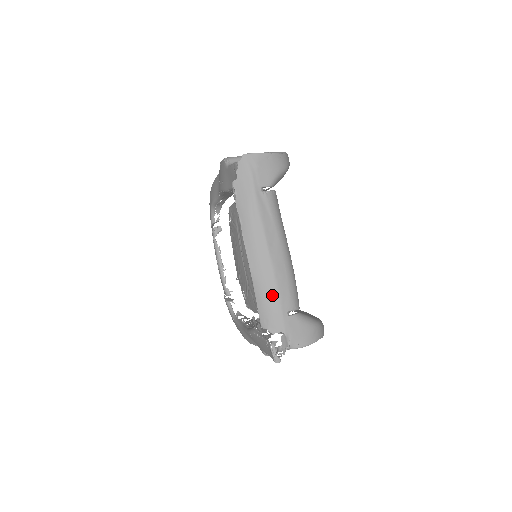
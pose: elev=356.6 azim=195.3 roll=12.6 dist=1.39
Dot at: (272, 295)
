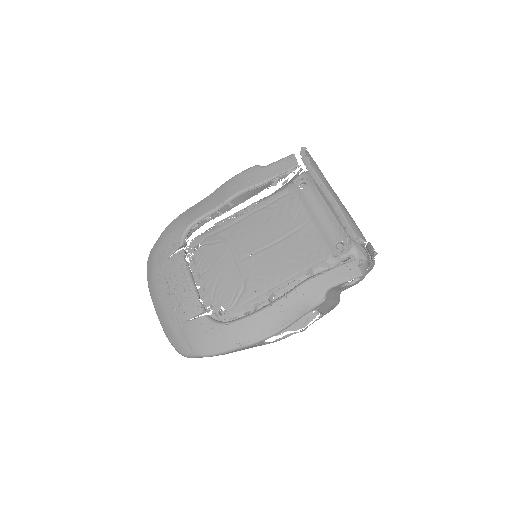
Dot at: (353, 220)
